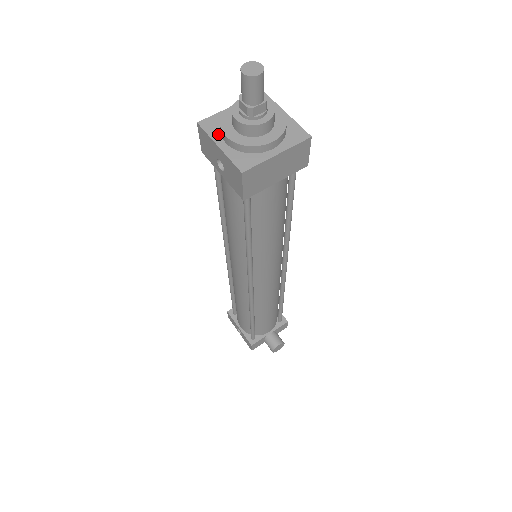
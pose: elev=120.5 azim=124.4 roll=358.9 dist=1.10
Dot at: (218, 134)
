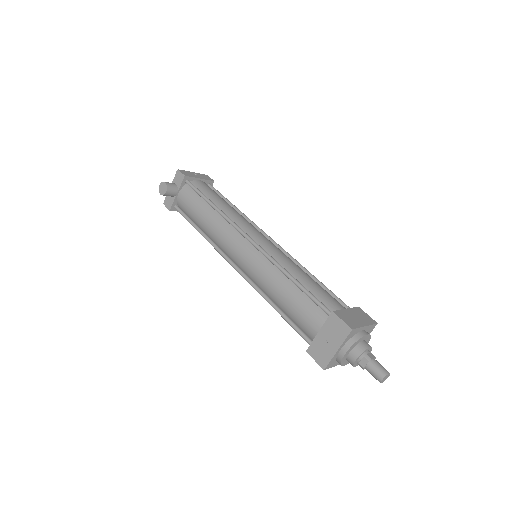
Dot at: (336, 363)
